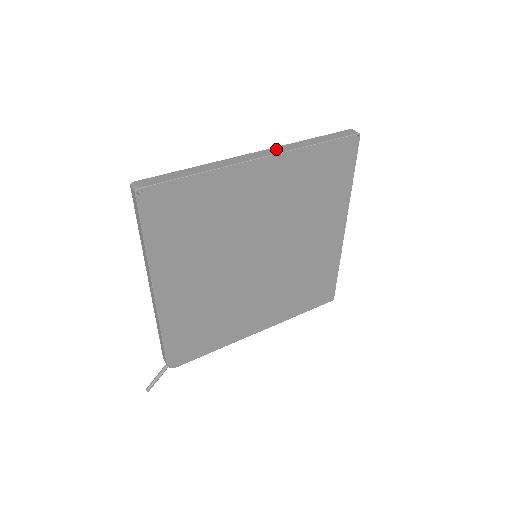
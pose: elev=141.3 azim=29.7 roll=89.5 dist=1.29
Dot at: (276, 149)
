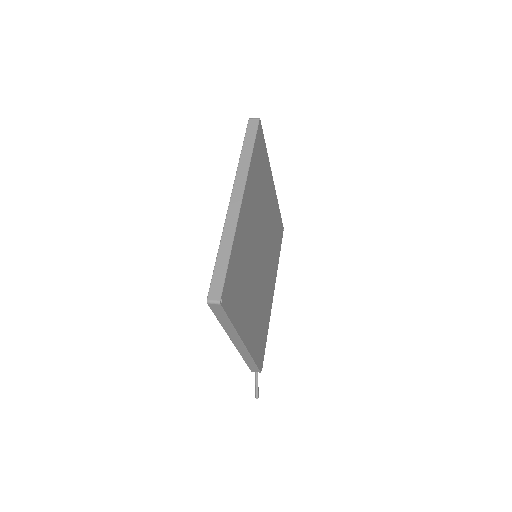
Dot at: (238, 182)
